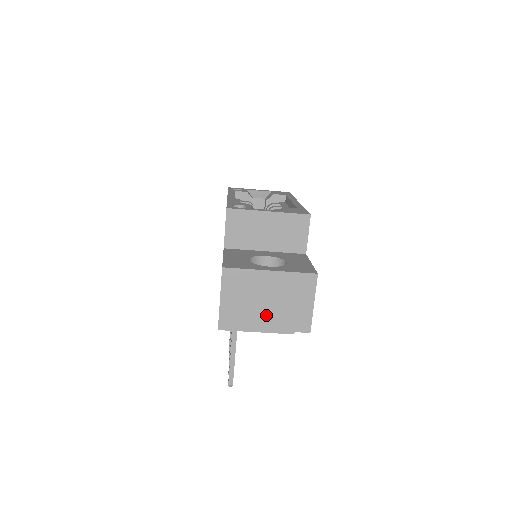
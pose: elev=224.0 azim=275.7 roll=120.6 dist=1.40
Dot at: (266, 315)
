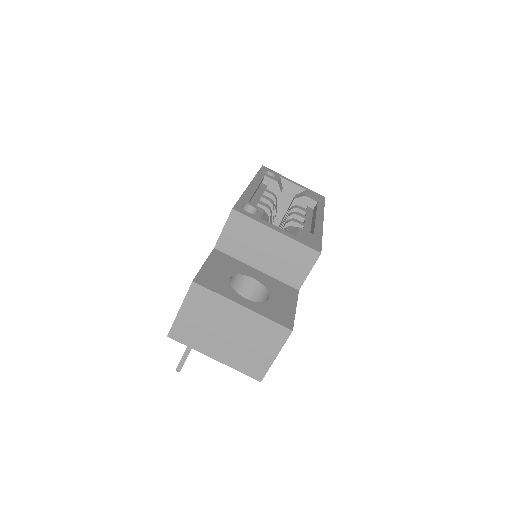
Dot at: (221, 346)
